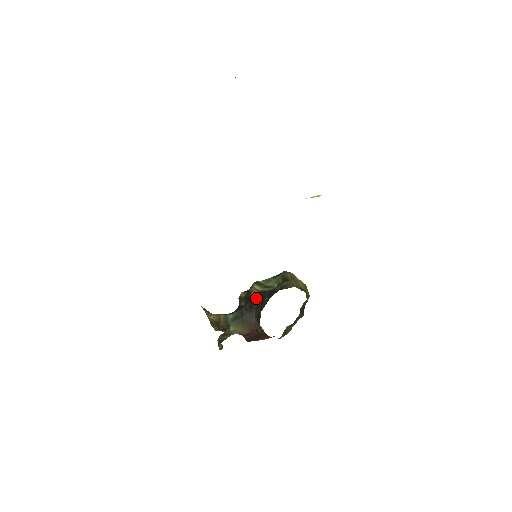
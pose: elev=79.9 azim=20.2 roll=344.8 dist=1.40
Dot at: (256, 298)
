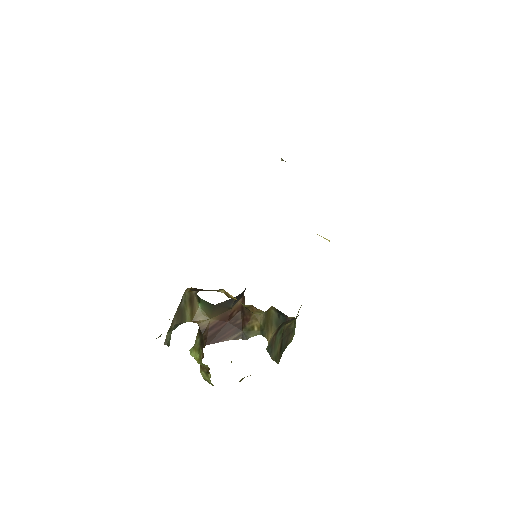
Dot at: occluded
